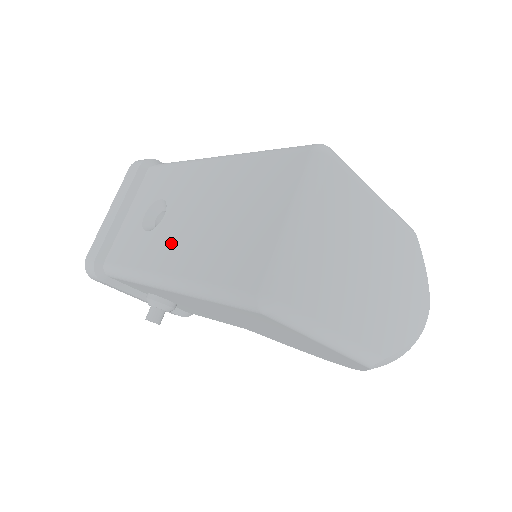
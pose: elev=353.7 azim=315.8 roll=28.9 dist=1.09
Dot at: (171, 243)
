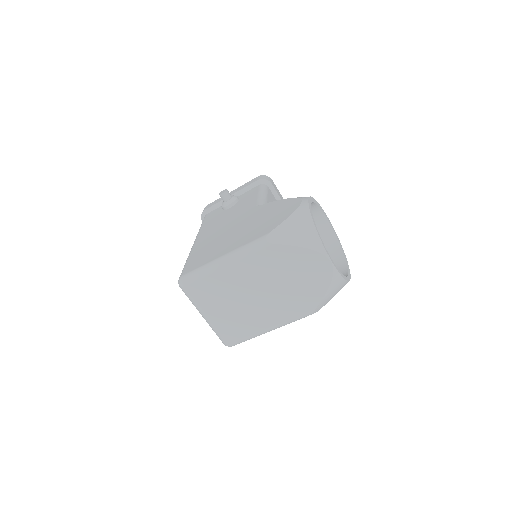
Dot at: occluded
